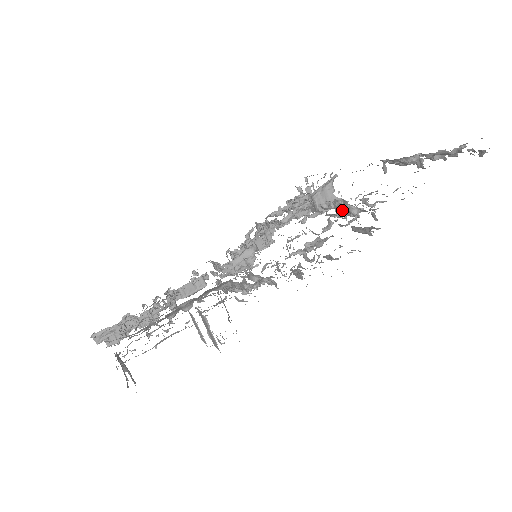
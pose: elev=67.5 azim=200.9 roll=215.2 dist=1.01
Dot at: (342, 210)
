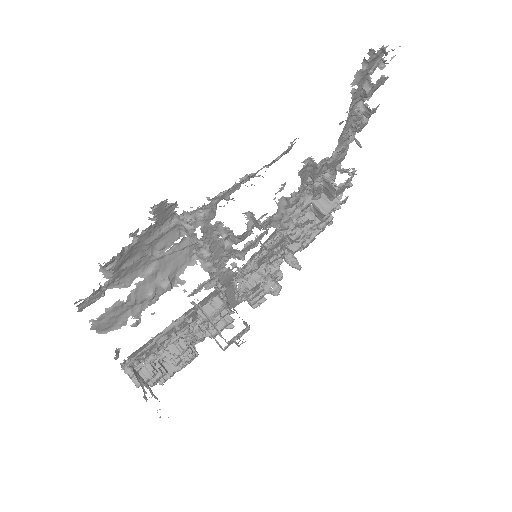
Dot at: (329, 191)
